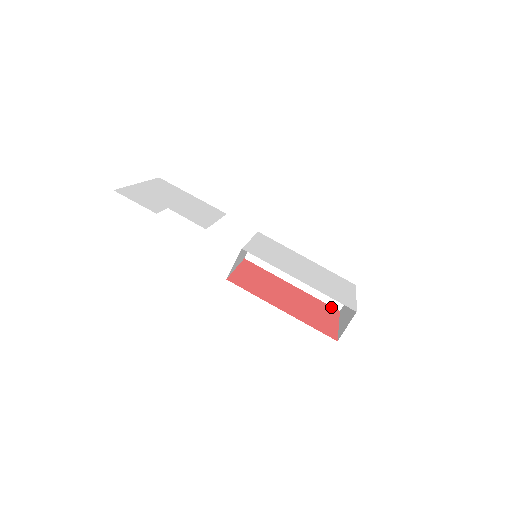
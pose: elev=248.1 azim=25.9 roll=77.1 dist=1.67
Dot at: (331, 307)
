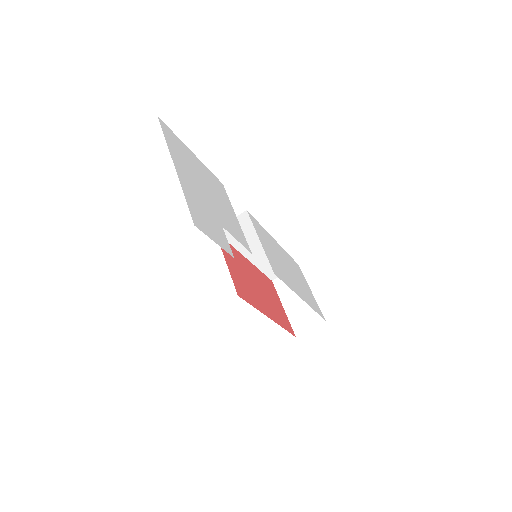
Dot at: (269, 279)
